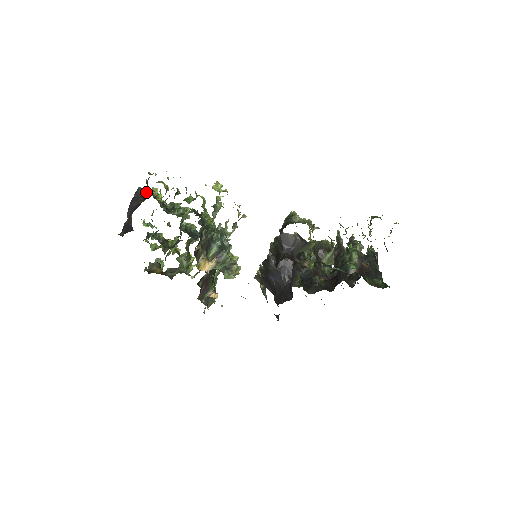
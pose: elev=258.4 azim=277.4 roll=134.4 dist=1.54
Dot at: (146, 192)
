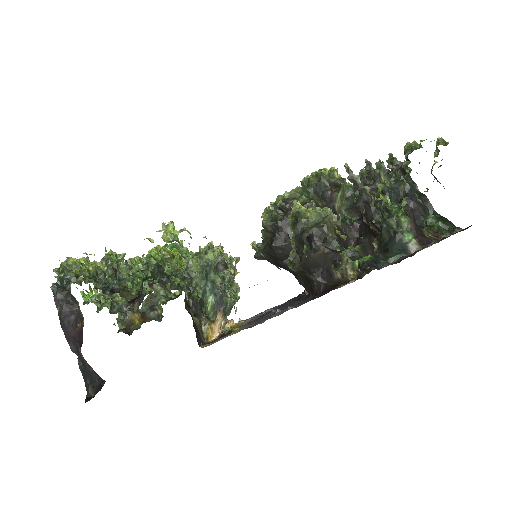
Dot at: (71, 299)
